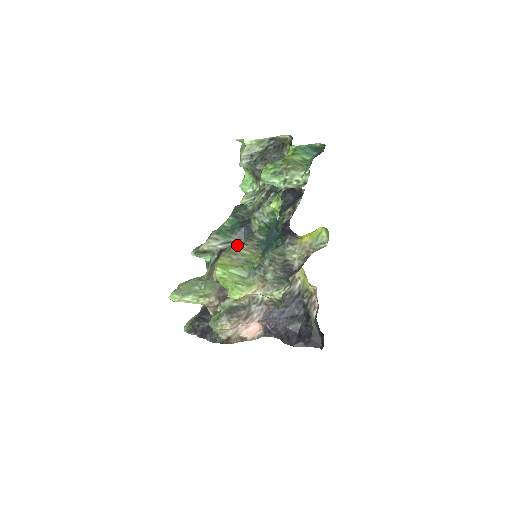
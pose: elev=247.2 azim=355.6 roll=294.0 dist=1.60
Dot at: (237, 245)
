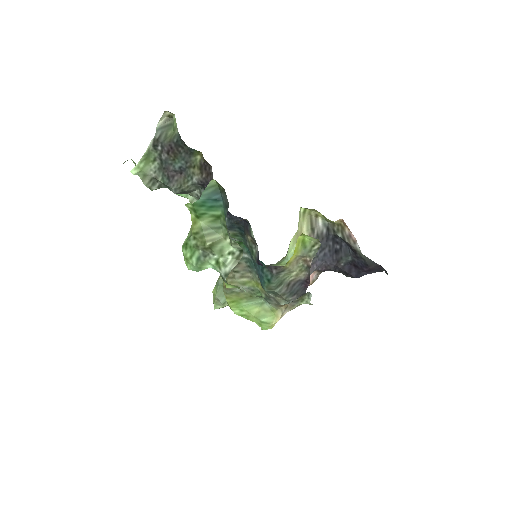
Dot at: (229, 276)
